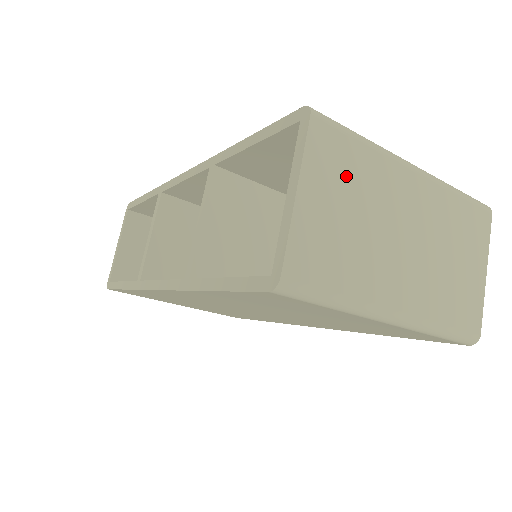
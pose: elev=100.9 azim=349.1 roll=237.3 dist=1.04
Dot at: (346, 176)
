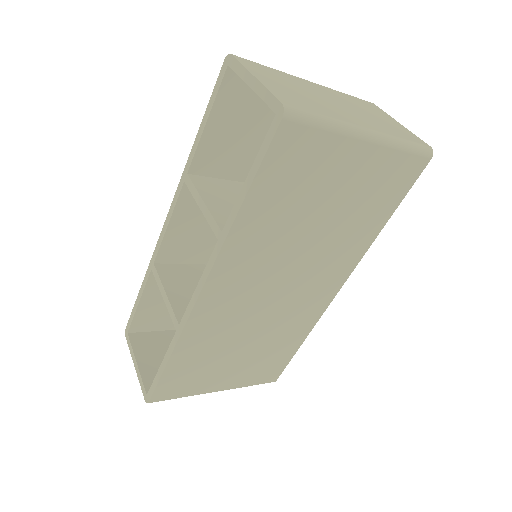
Dot at: (275, 76)
